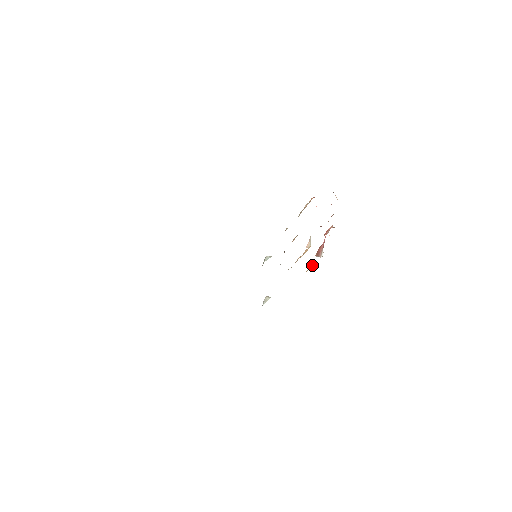
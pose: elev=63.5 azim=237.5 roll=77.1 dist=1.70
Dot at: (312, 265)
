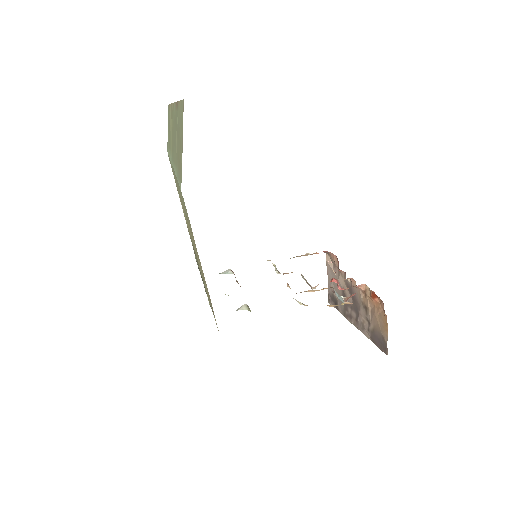
Dot at: (343, 304)
